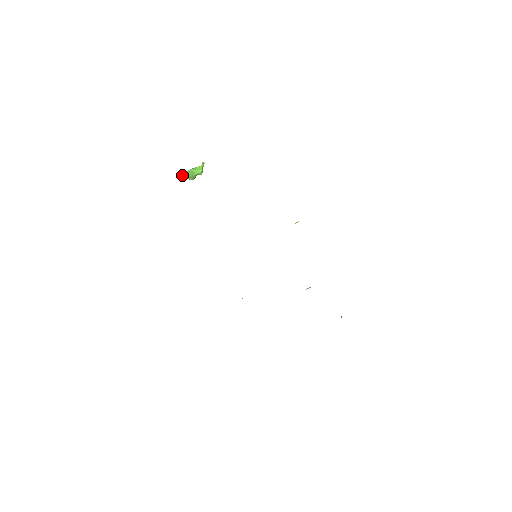
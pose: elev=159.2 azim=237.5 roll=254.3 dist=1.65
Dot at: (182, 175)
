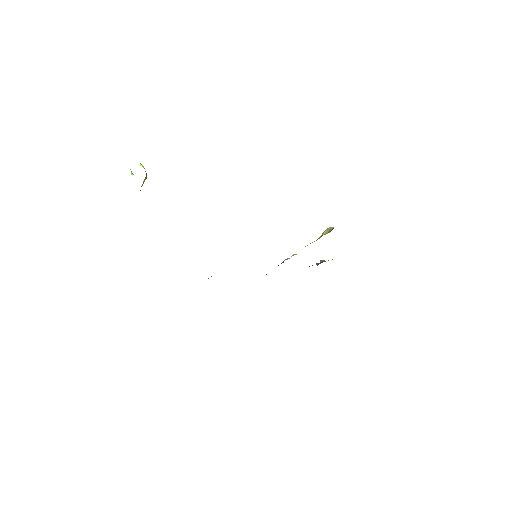
Dot at: occluded
